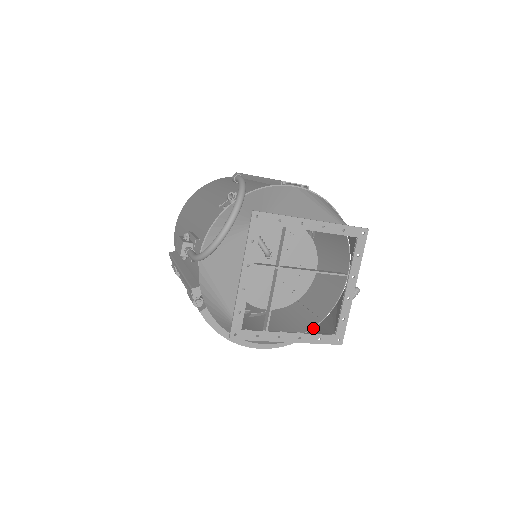
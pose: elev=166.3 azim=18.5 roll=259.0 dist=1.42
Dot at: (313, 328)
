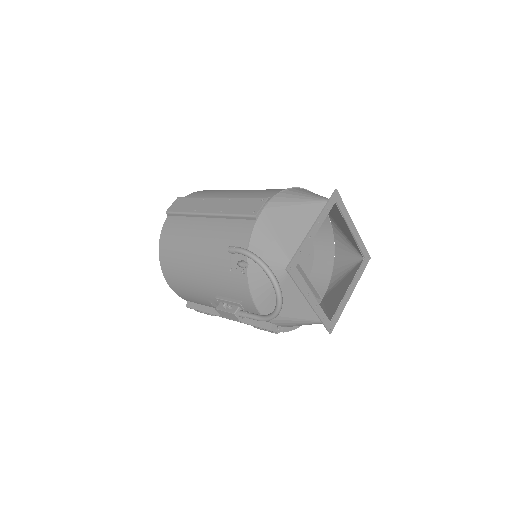
Dot at: (334, 259)
